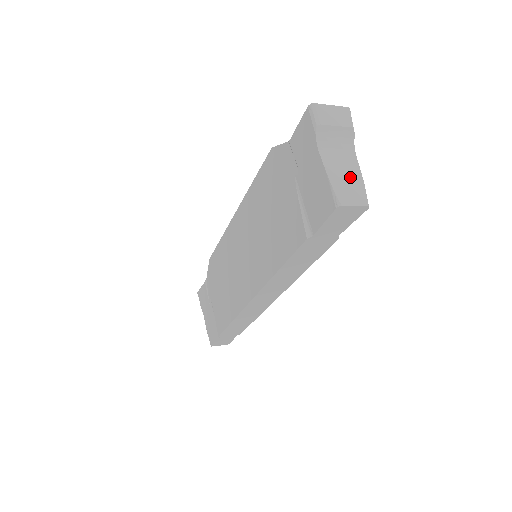
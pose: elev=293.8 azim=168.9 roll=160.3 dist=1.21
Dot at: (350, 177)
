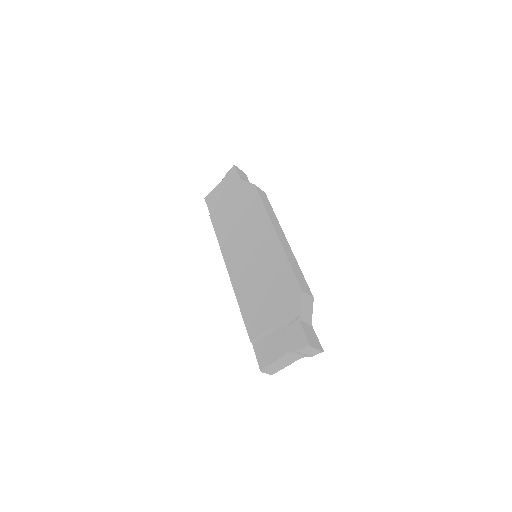
Dot at: (282, 365)
